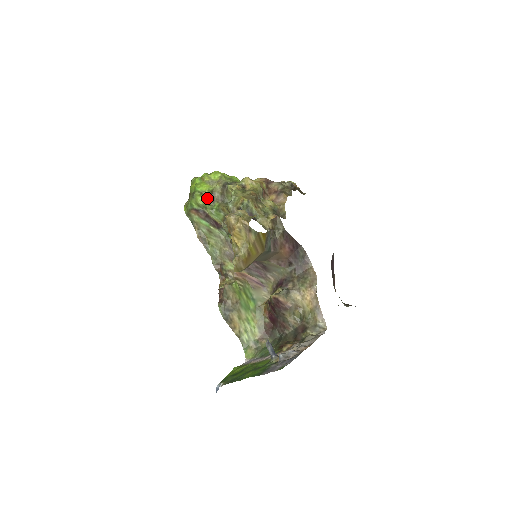
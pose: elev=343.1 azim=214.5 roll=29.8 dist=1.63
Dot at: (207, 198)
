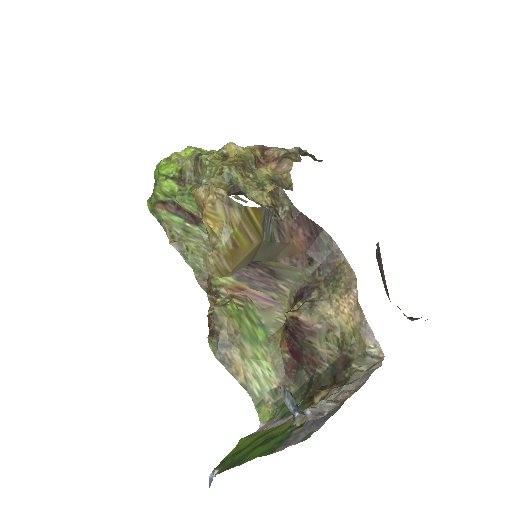
Dot at: (175, 181)
